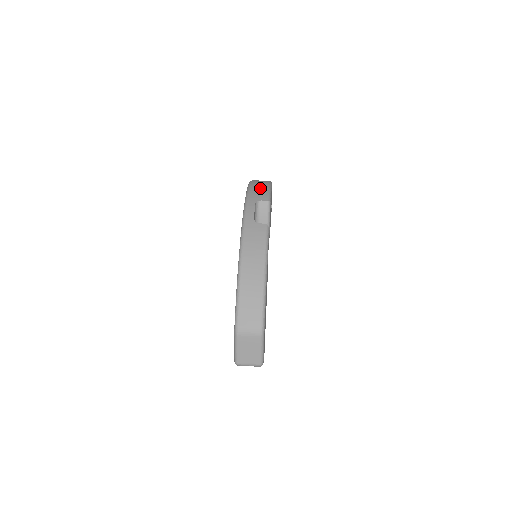
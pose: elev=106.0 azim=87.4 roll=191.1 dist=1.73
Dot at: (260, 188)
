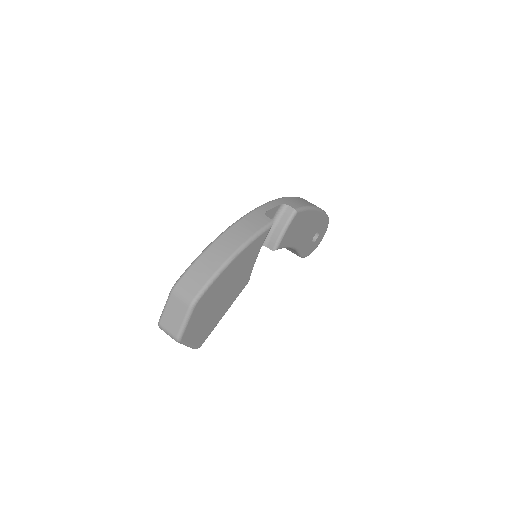
Dot at: (301, 201)
